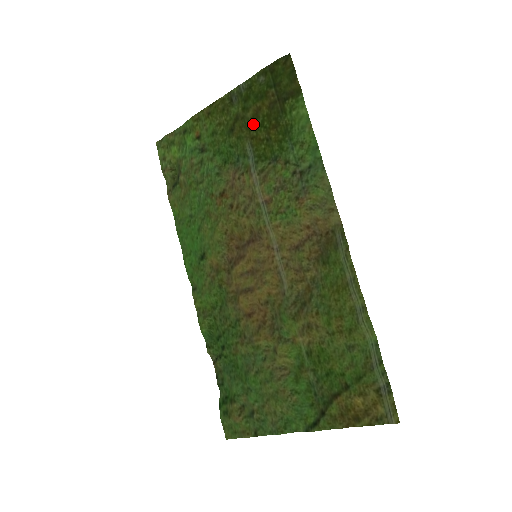
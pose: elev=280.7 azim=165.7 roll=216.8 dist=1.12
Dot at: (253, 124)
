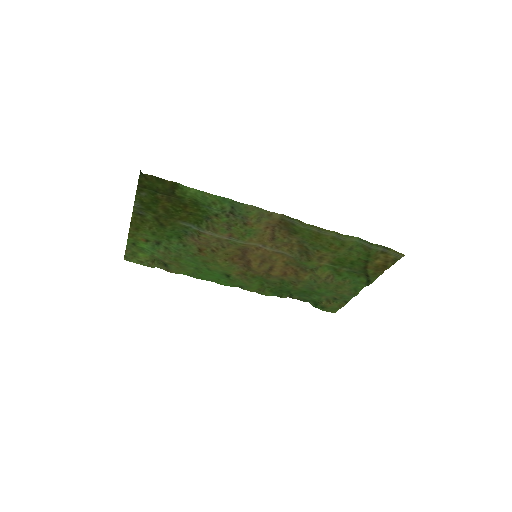
Dot at: (170, 214)
